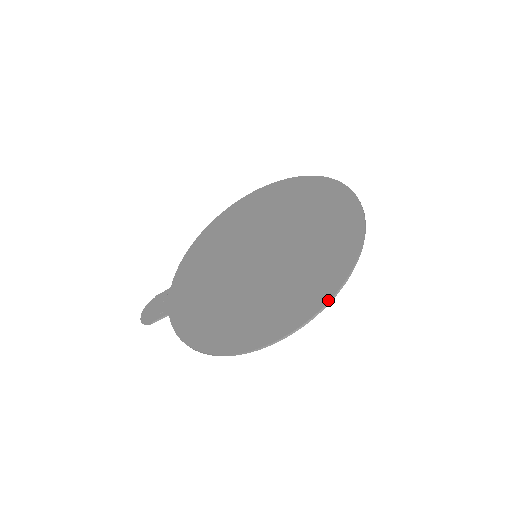
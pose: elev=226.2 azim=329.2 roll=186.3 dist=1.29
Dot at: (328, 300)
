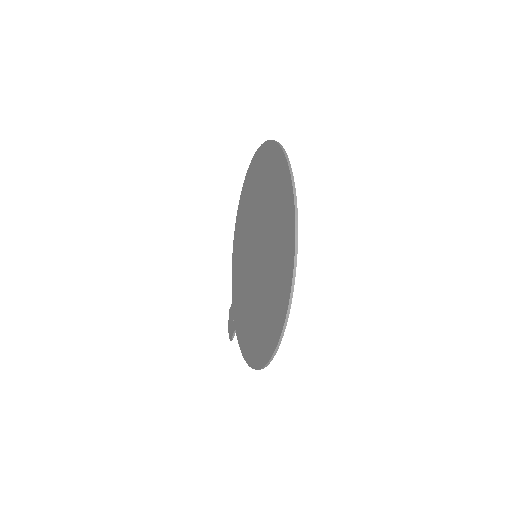
Dot at: (288, 302)
